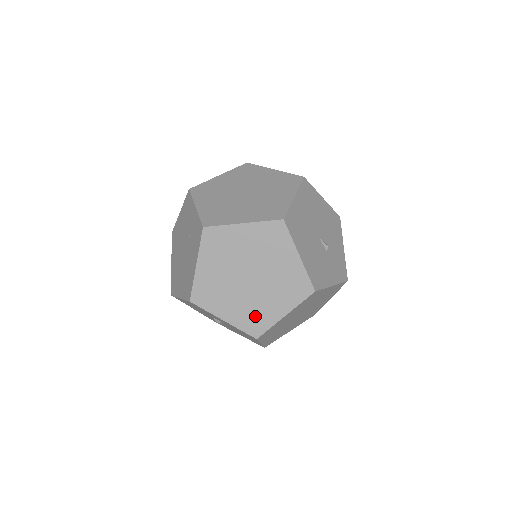
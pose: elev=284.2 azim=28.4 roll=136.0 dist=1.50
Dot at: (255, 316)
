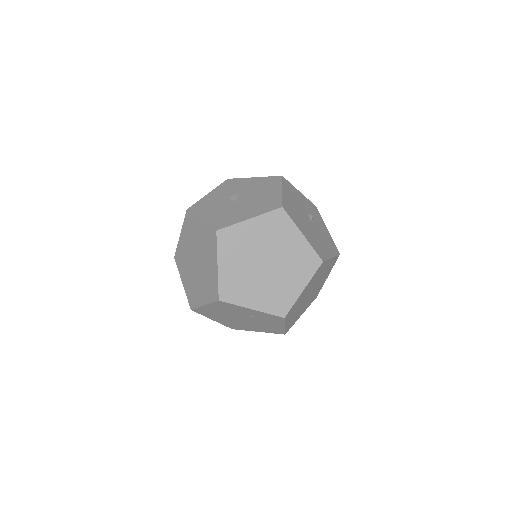
Dot at: (315, 295)
